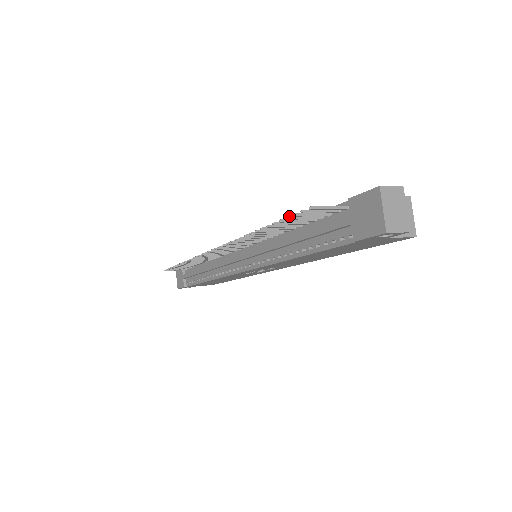
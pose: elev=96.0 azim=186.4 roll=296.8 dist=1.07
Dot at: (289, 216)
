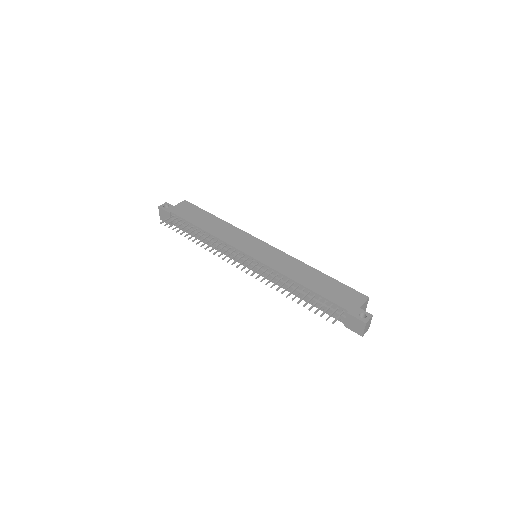
Dot at: (316, 312)
